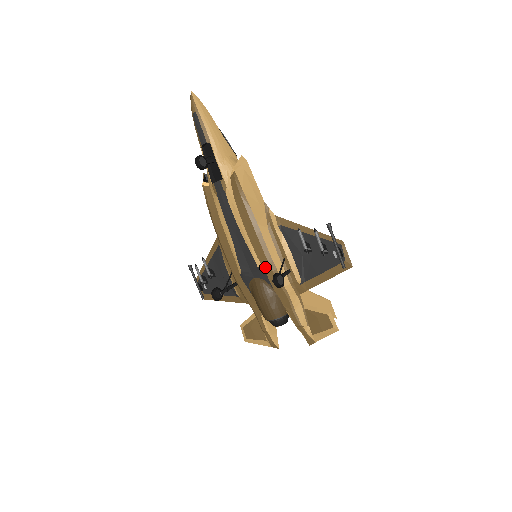
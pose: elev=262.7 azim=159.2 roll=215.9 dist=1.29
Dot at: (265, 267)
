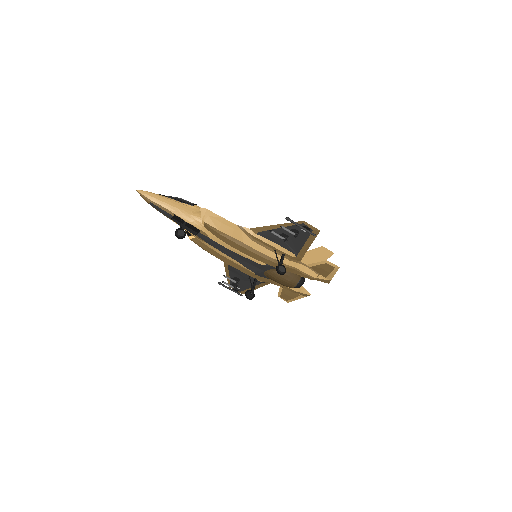
Dot at: (267, 263)
